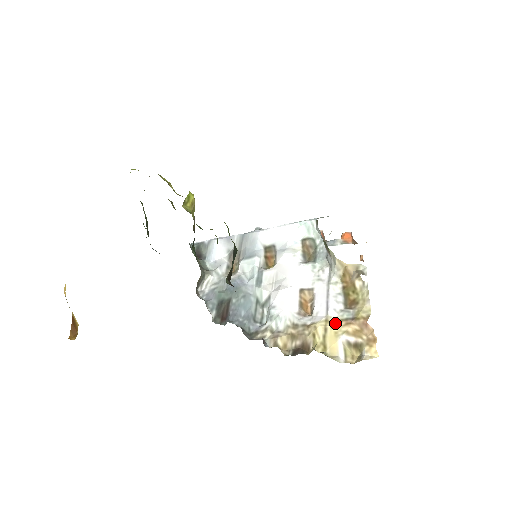
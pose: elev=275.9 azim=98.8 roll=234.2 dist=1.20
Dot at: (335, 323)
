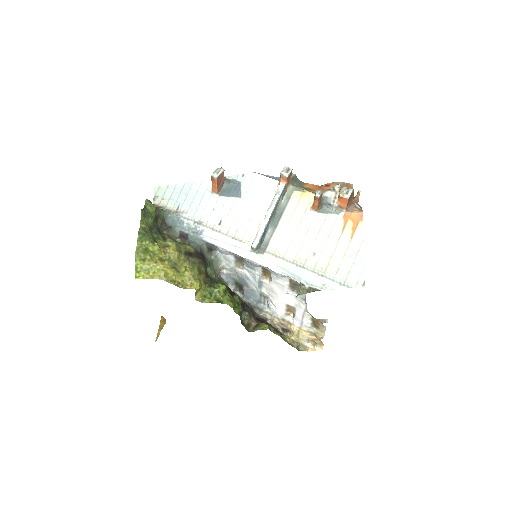
Dot at: (304, 332)
